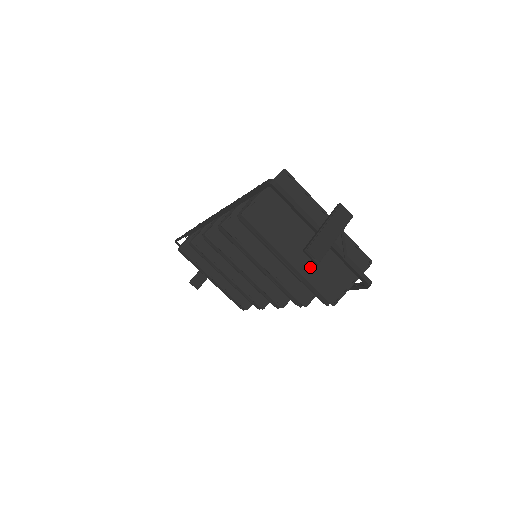
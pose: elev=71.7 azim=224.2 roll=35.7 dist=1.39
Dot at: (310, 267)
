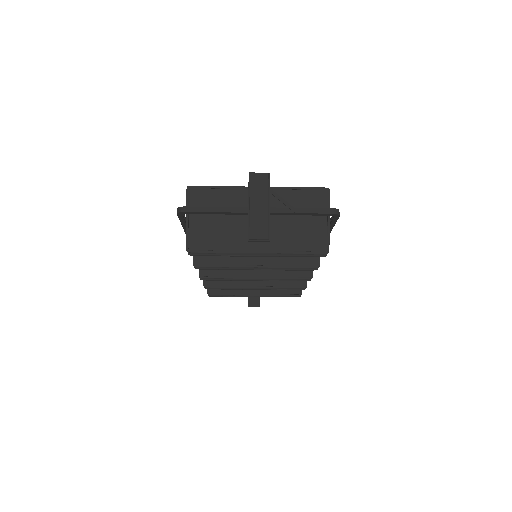
Dot at: (279, 241)
